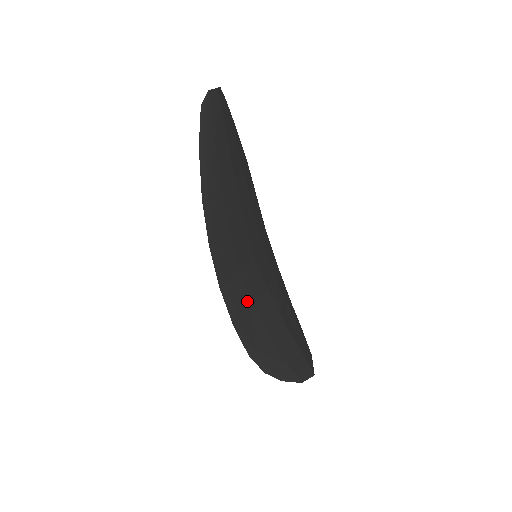
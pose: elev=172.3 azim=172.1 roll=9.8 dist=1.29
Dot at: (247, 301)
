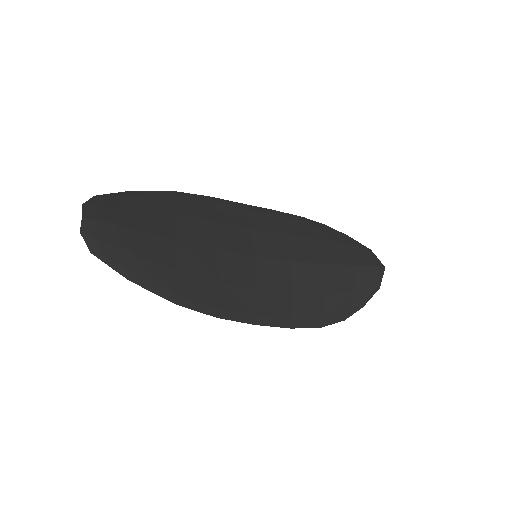
Dot at: (283, 299)
